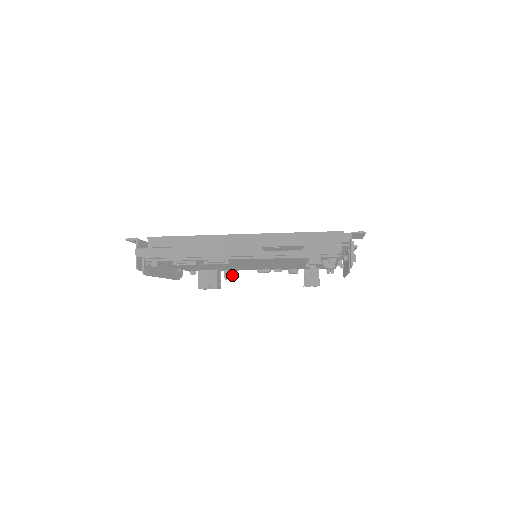
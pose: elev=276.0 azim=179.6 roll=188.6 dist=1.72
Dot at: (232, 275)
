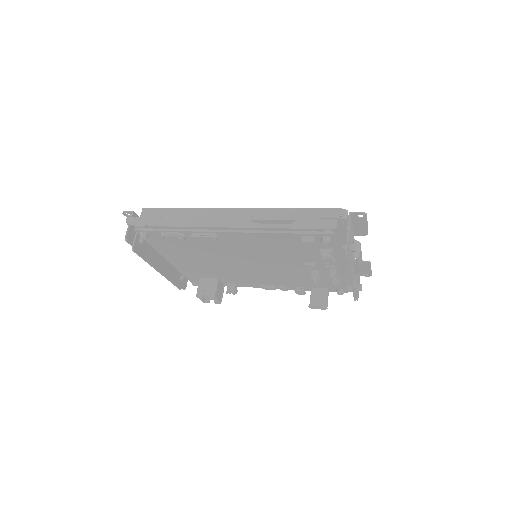
Dot at: (235, 289)
